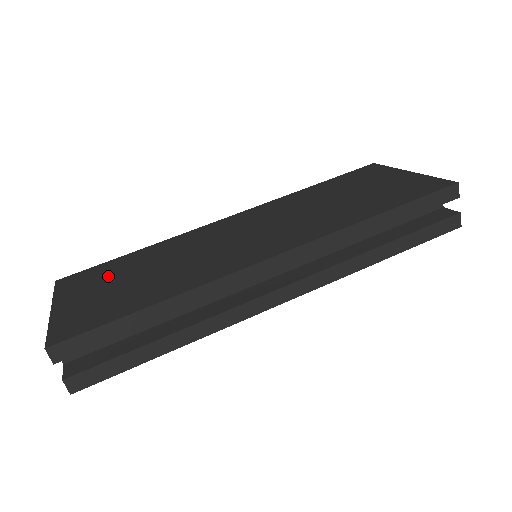
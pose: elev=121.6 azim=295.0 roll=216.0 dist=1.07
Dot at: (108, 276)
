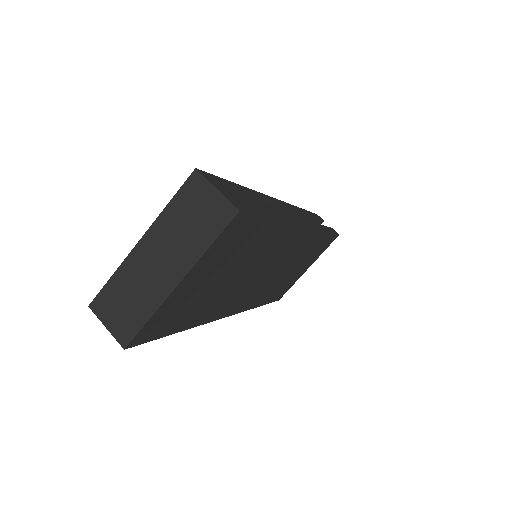
Dot at: occluded
